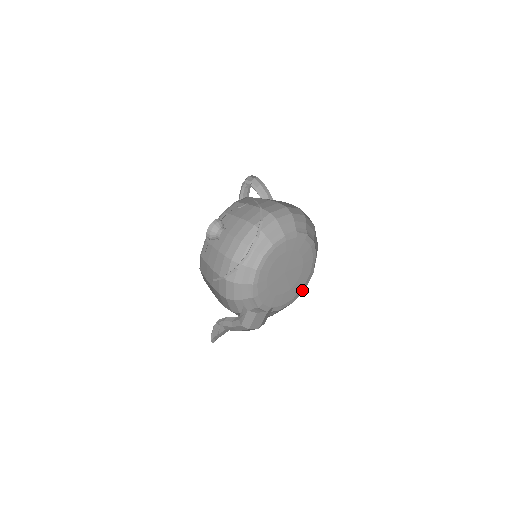
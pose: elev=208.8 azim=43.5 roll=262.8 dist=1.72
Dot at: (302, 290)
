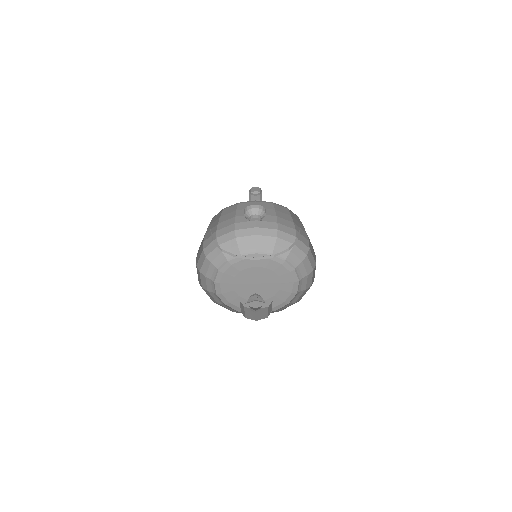
Dot at: (284, 304)
